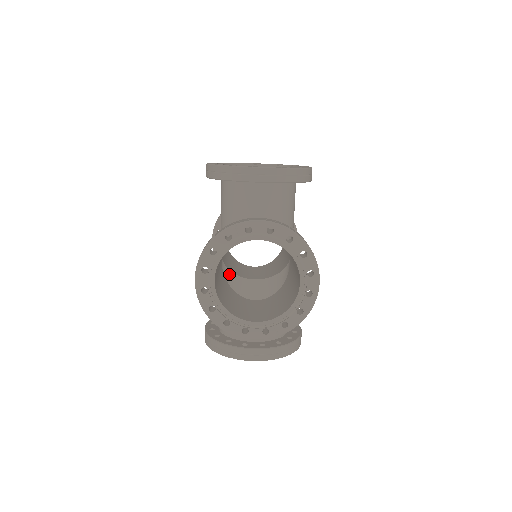
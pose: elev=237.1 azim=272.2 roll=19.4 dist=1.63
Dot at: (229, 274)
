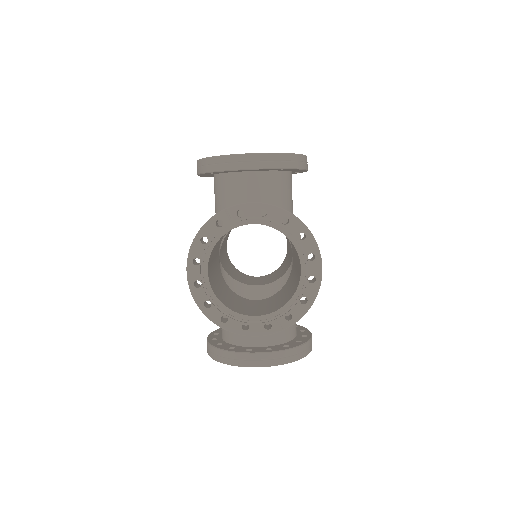
Dot at: (230, 280)
